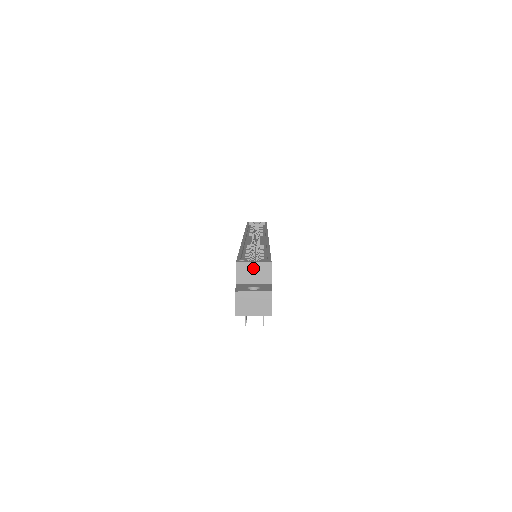
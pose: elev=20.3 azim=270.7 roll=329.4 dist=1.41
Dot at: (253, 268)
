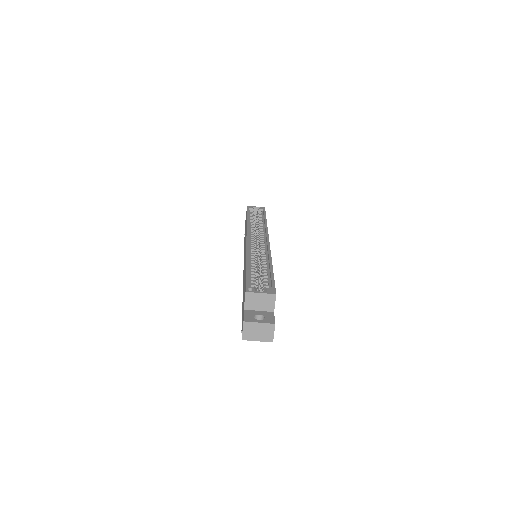
Dot at: (260, 298)
